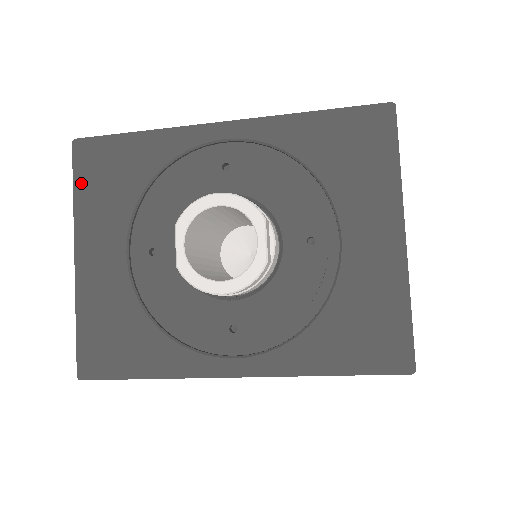
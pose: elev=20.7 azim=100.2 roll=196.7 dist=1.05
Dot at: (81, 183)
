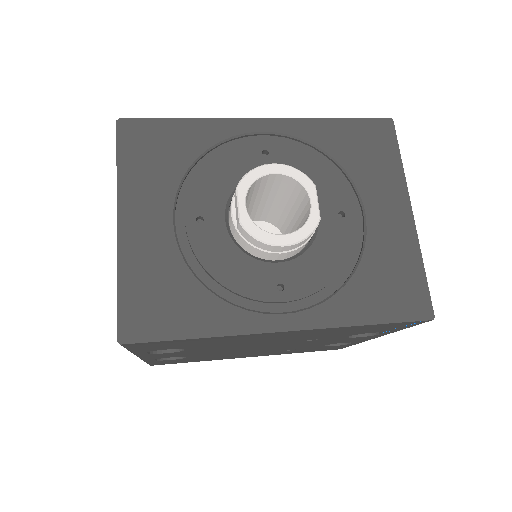
Dot at: (125, 156)
